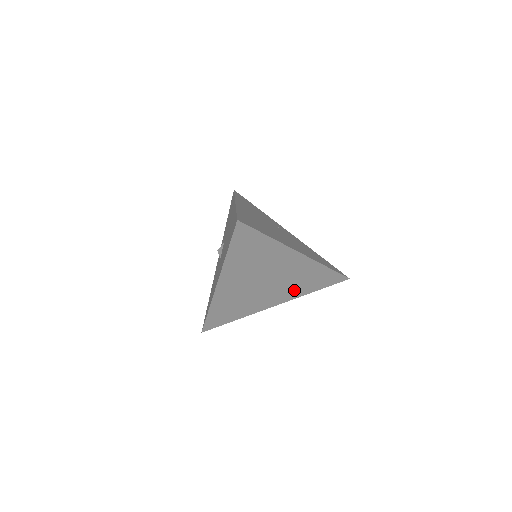
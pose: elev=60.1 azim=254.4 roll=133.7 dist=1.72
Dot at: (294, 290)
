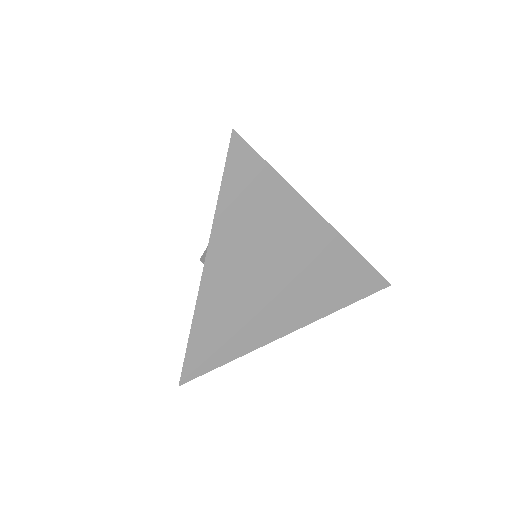
Dot at: (317, 300)
